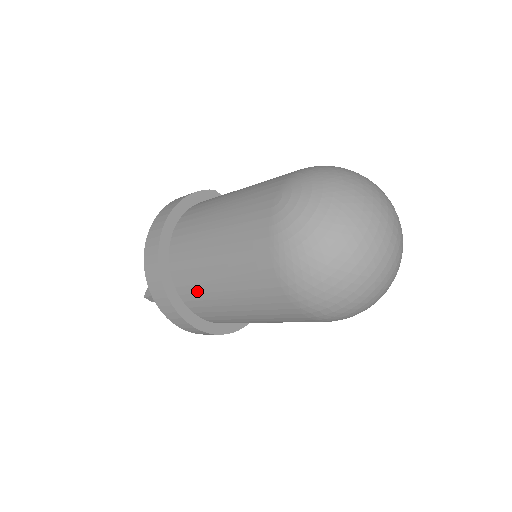
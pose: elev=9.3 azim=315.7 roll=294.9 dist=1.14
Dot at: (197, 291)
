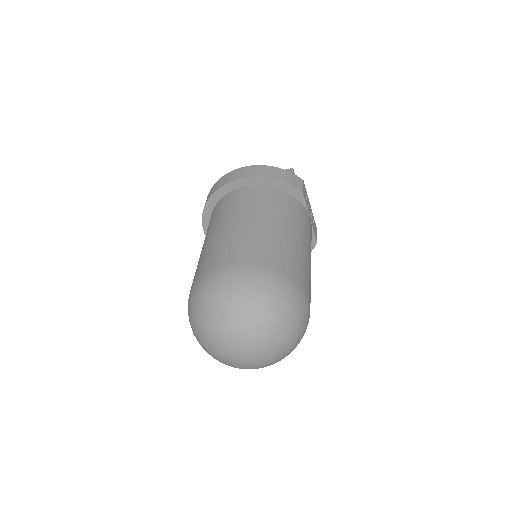
Dot at: occluded
